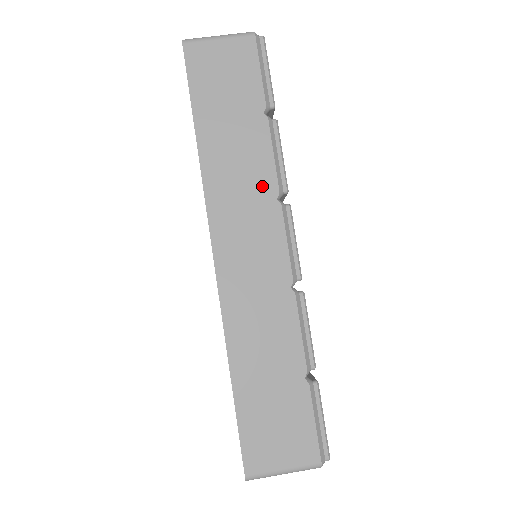
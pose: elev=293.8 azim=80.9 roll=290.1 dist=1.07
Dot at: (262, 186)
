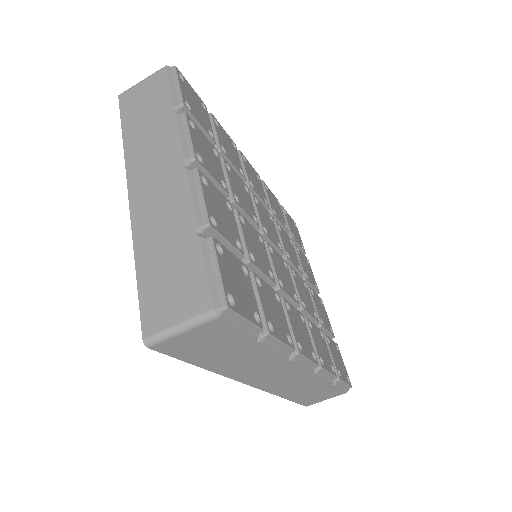
Dot at: (273, 362)
